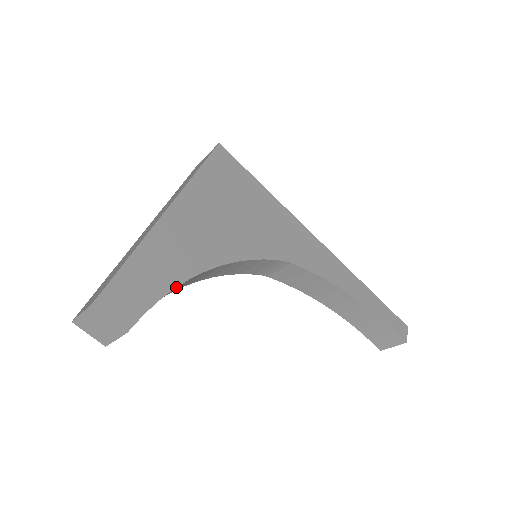
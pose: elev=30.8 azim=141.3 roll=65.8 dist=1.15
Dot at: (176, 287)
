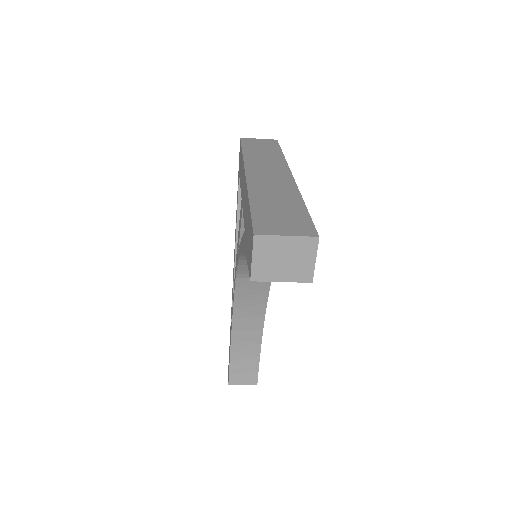
Dot at: occluded
